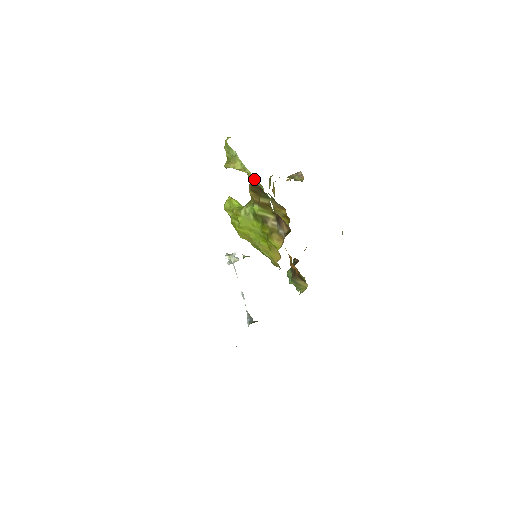
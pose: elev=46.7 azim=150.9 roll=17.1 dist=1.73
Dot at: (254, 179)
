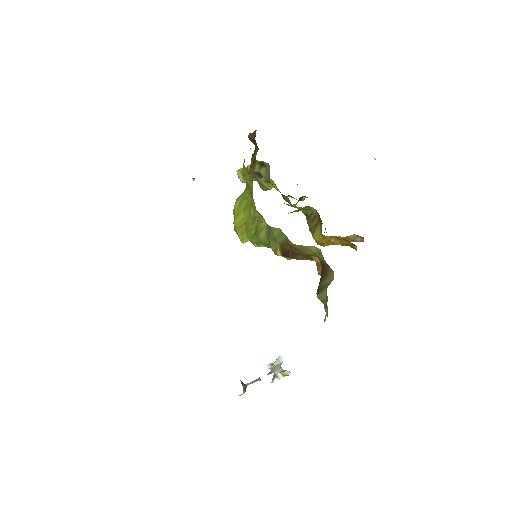
Dot at: (266, 172)
